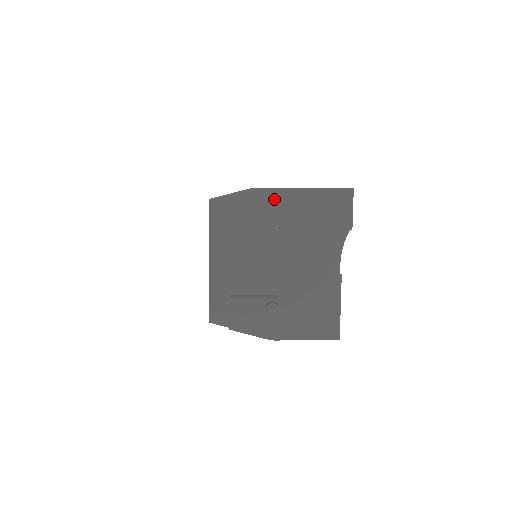
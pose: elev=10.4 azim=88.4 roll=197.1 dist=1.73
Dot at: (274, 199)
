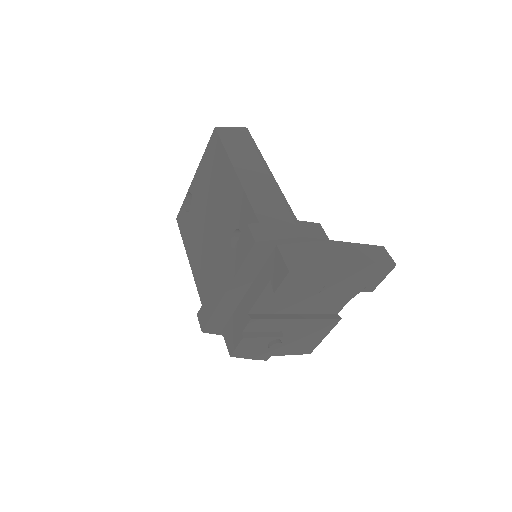
Dot at: (330, 273)
